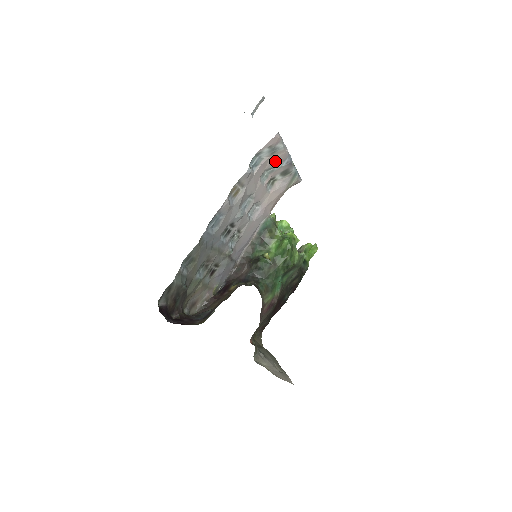
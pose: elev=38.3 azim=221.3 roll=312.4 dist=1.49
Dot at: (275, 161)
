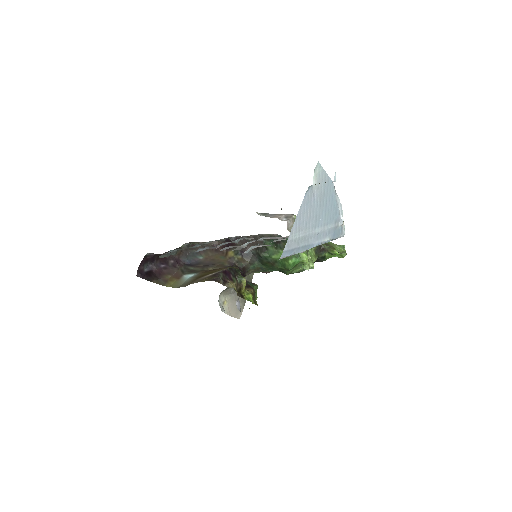
Dot at: occluded
